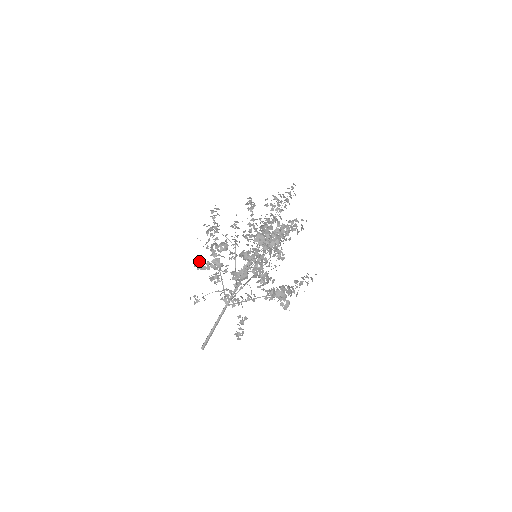
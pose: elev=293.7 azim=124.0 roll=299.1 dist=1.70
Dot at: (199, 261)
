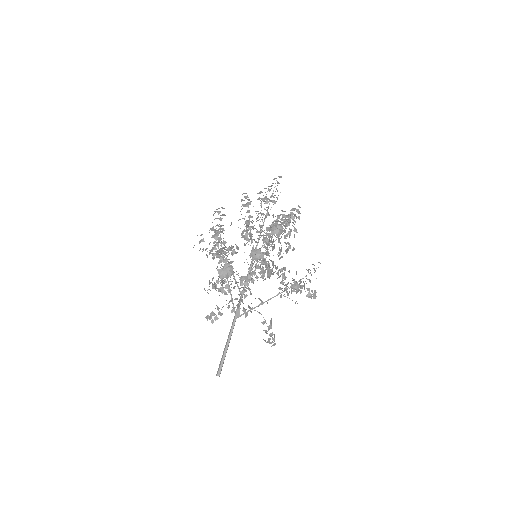
Dot at: (220, 269)
